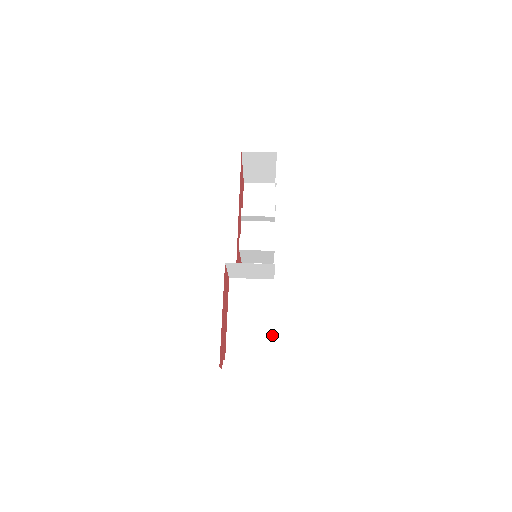
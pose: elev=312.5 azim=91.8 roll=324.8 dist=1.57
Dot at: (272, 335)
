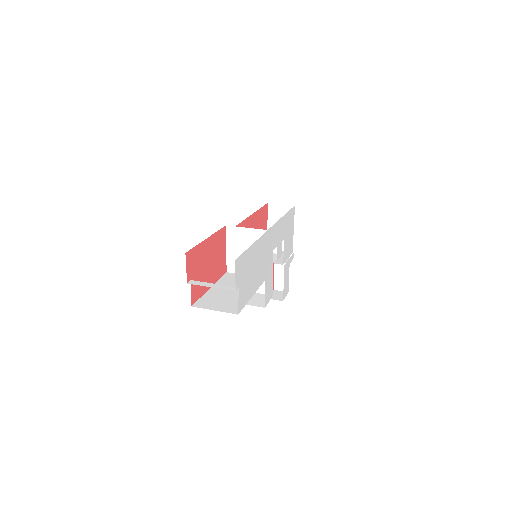
Dot at: (248, 300)
